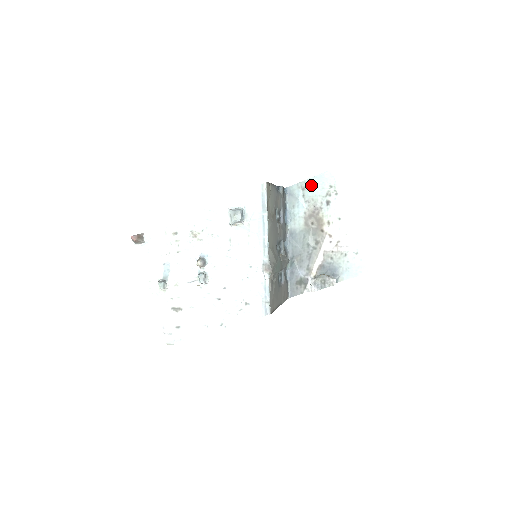
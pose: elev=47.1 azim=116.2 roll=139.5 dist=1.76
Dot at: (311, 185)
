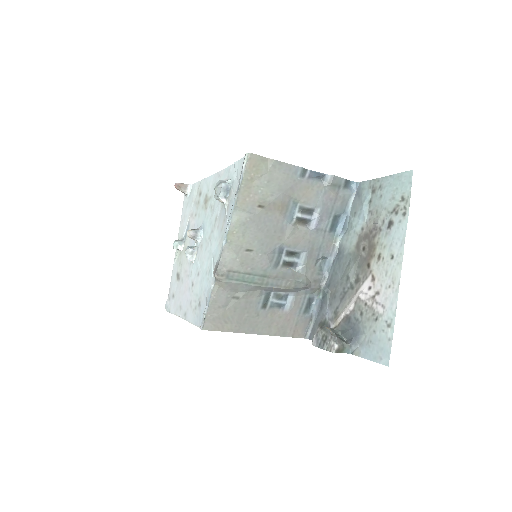
Dot at: (383, 188)
